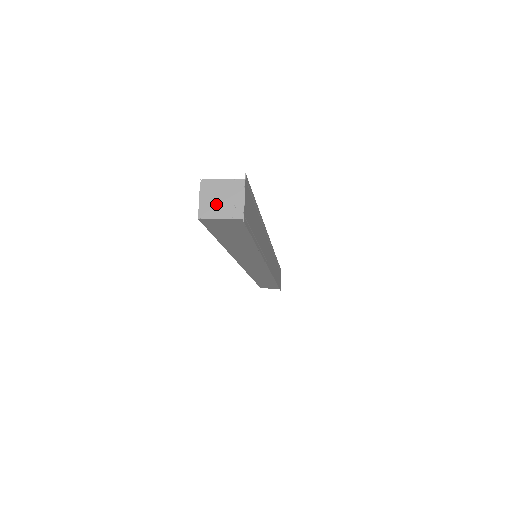
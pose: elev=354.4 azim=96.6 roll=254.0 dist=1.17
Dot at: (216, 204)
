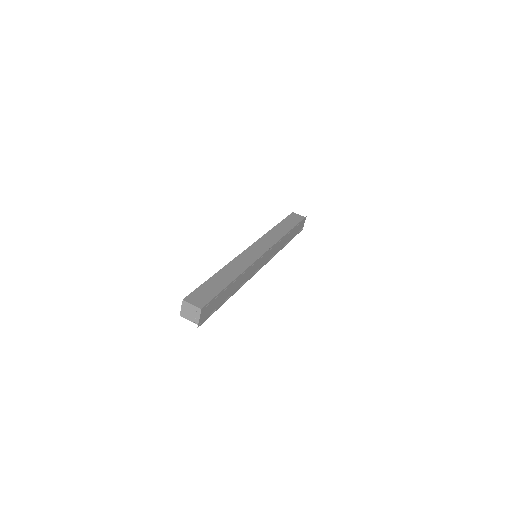
Dot at: (188, 314)
